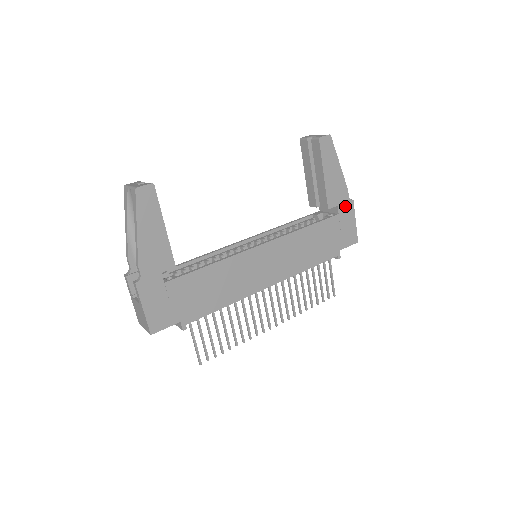
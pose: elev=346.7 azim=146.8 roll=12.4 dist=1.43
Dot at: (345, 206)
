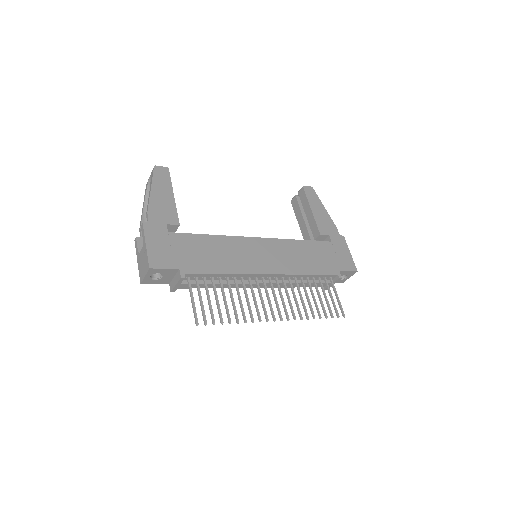
Dot at: (337, 238)
